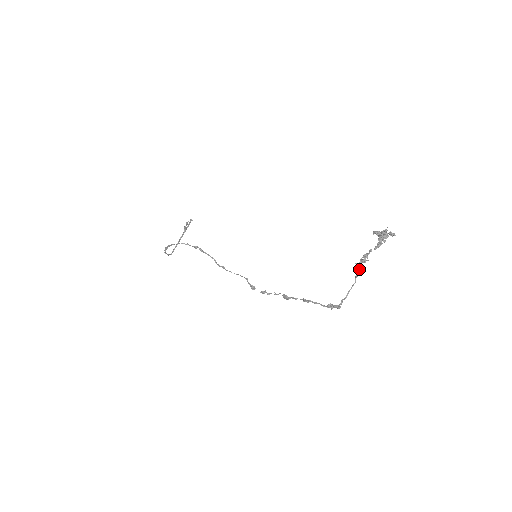
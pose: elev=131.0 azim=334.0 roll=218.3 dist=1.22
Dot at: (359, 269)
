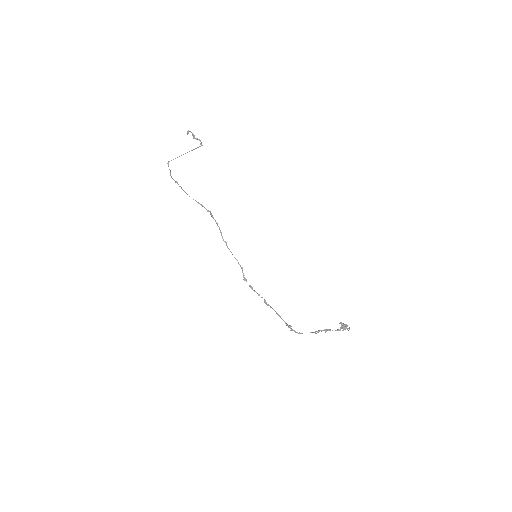
Dot at: occluded
